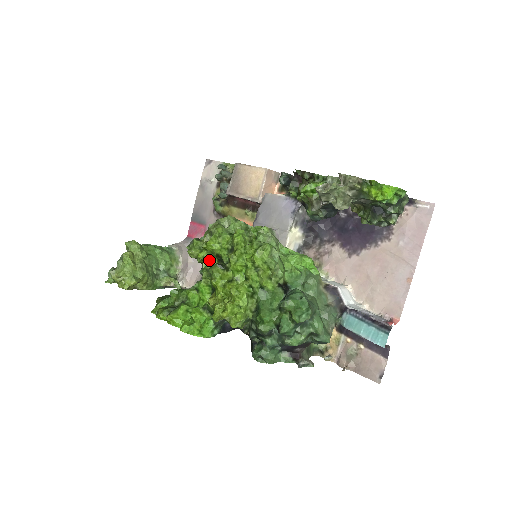
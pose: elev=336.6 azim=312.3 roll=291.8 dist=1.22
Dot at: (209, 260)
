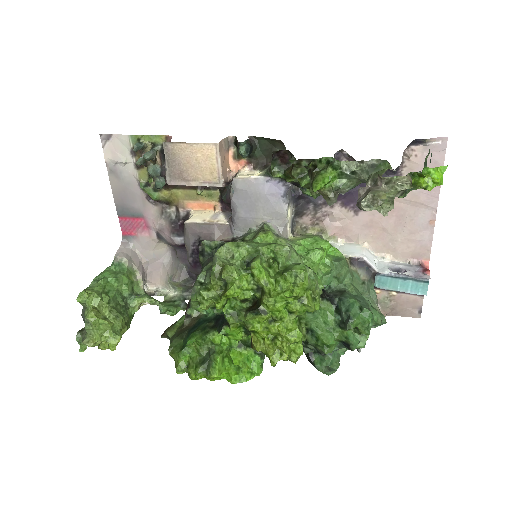
Dot at: (228, 304)
